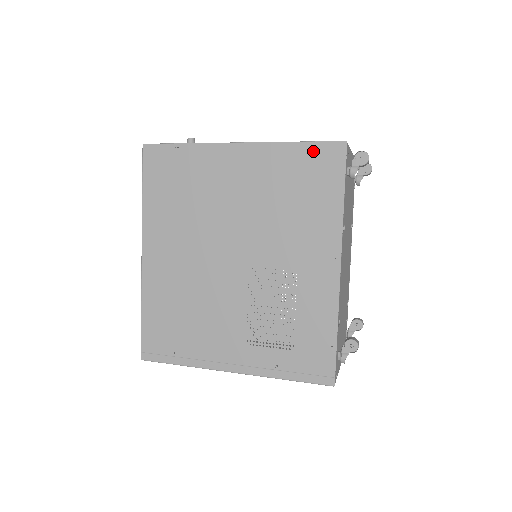
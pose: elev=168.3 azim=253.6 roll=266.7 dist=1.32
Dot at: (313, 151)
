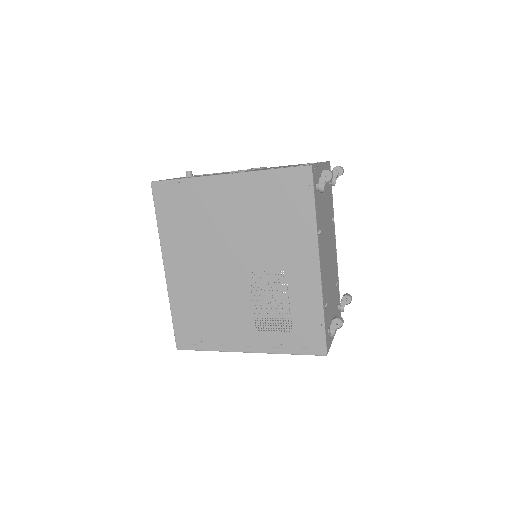
Dot at: (286, 176)
